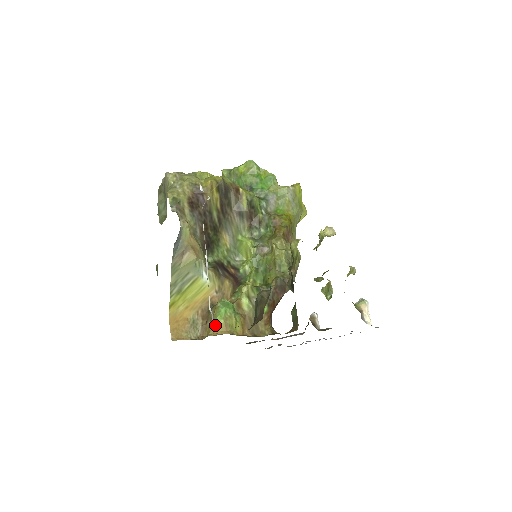
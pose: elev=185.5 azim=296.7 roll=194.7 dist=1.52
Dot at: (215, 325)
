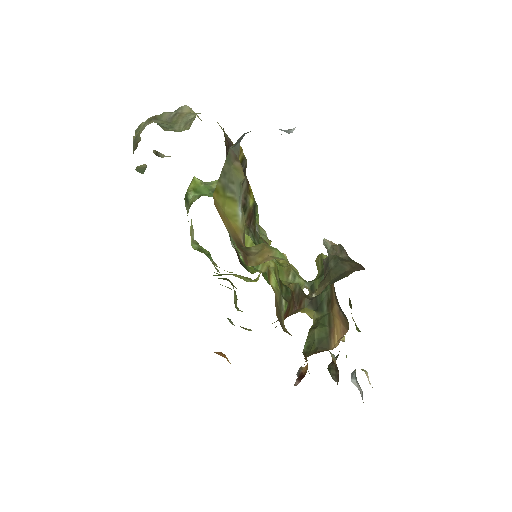
Dot at: (278, 255)
